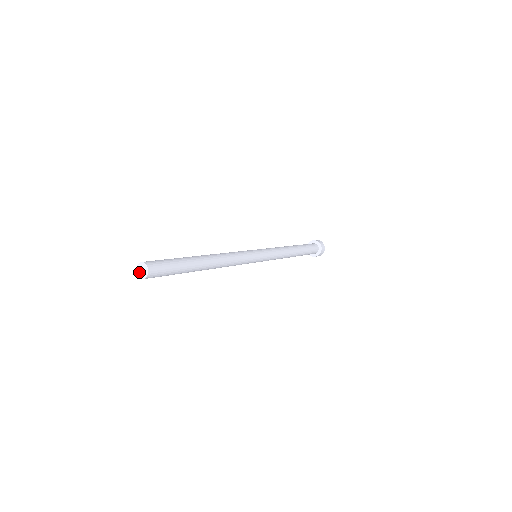
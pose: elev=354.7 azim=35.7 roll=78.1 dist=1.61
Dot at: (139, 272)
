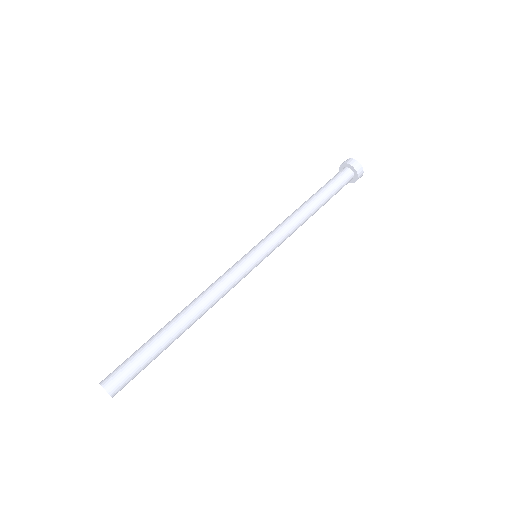
Dot at: occluded
